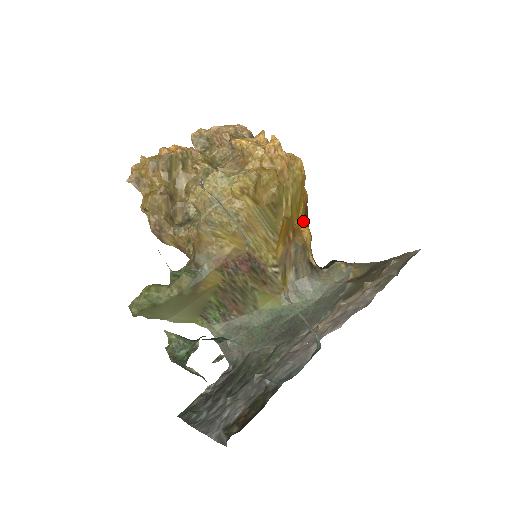
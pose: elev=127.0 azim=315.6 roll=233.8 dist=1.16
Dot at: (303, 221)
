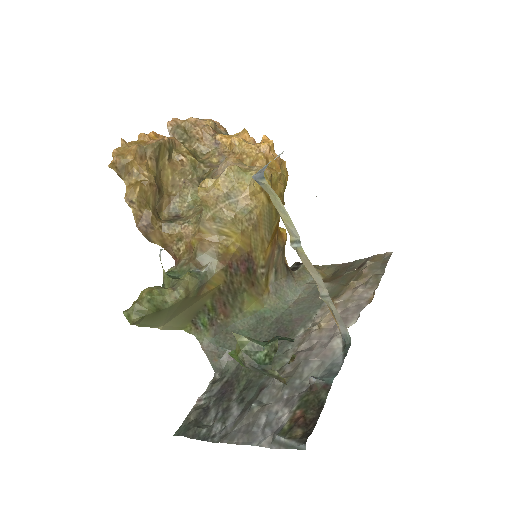
Dot at: occluded
